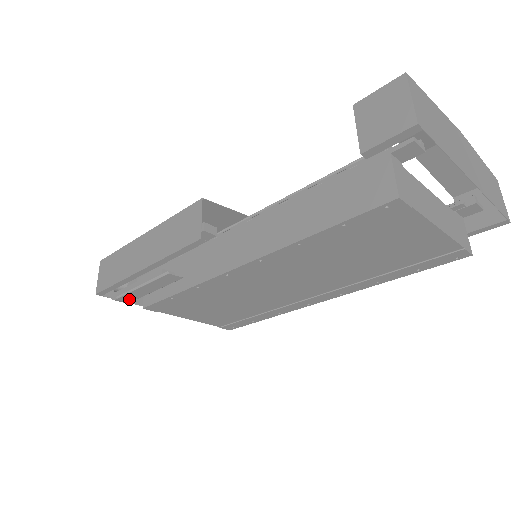
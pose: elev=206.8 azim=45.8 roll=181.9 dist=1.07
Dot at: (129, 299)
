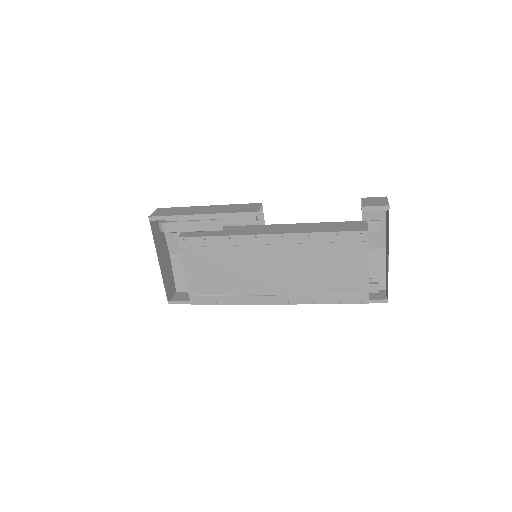
Dot at: (172, 229)
